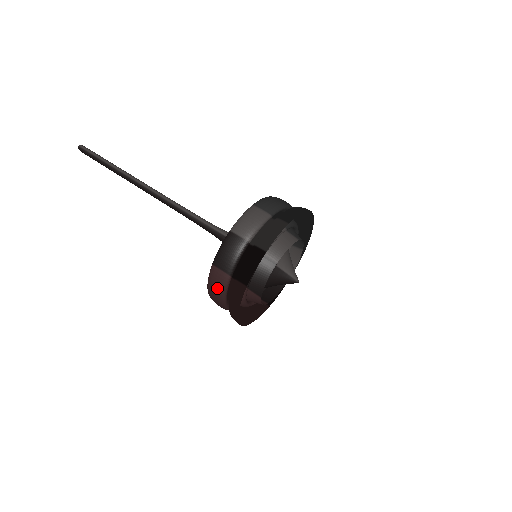
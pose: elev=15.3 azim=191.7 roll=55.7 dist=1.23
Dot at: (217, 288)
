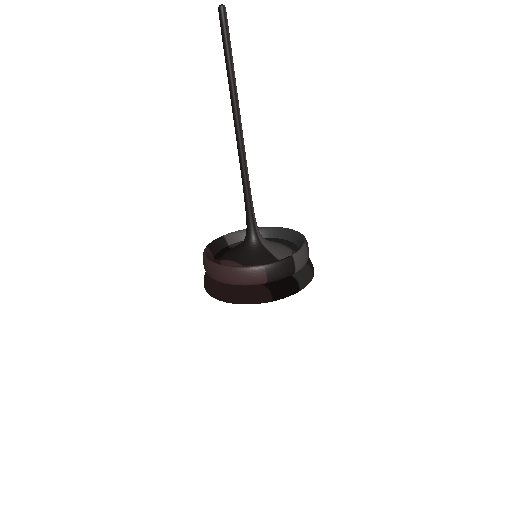
Dot at: (248, 279)
